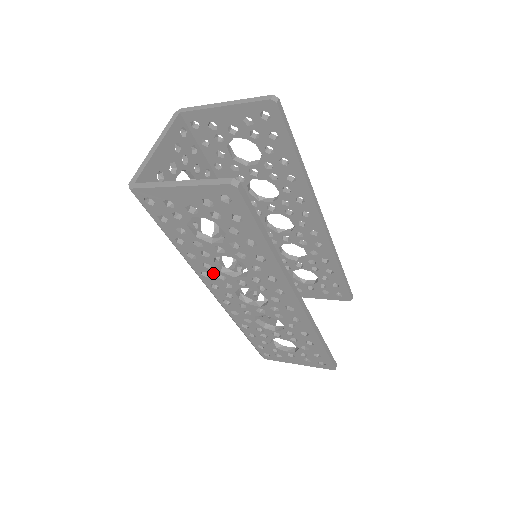
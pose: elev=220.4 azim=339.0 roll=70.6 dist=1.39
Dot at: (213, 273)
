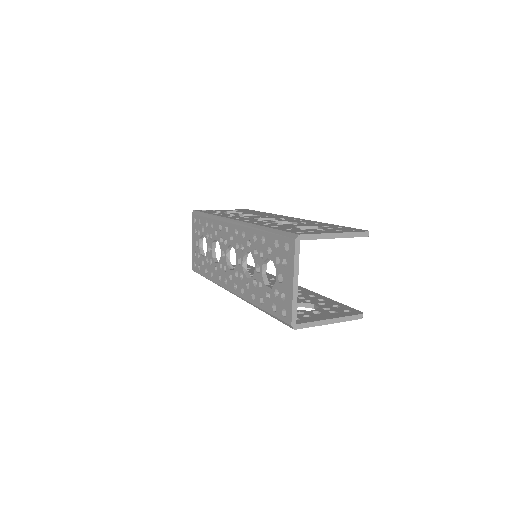
Dot at: occluded
